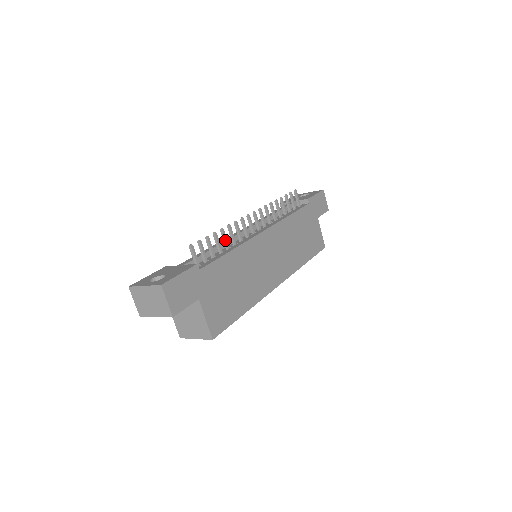
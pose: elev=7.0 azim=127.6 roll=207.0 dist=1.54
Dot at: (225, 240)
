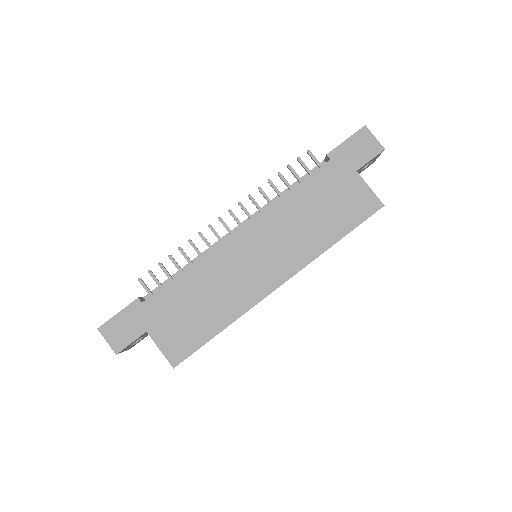
Dot at: (185, 258)
